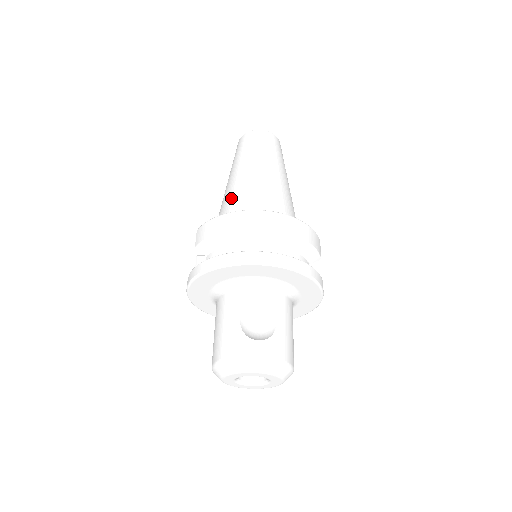
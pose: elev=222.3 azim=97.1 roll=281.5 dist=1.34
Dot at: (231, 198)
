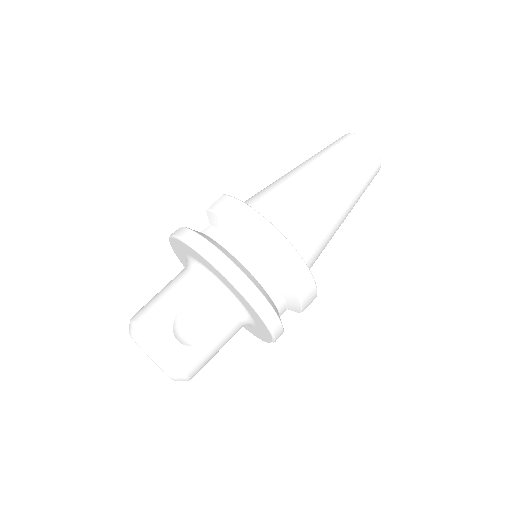
Dot at: (281, 190)
